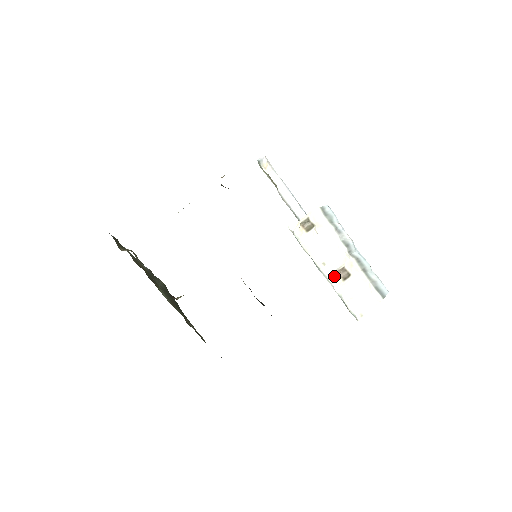
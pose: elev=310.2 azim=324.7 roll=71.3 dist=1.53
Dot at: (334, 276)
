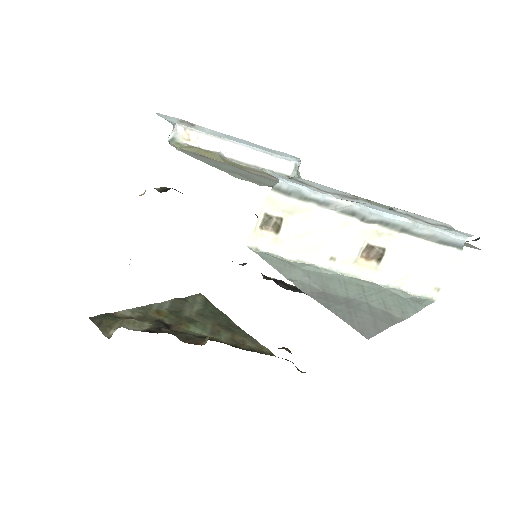
Dot at: (360, 264)
